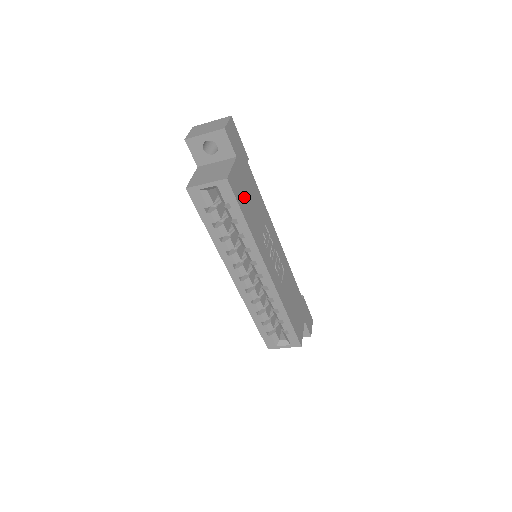
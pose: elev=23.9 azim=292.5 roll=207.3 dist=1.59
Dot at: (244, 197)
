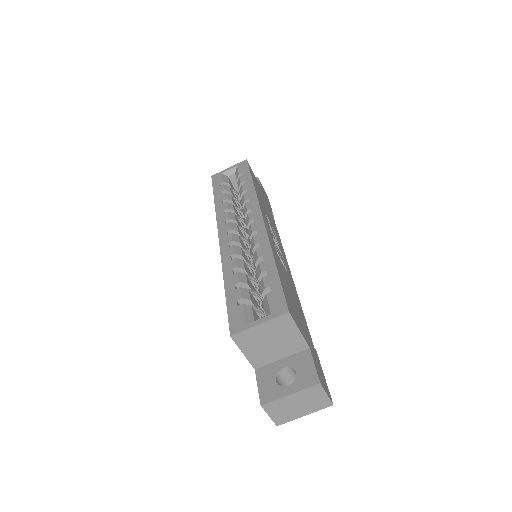
Dot at: (258, 188)
